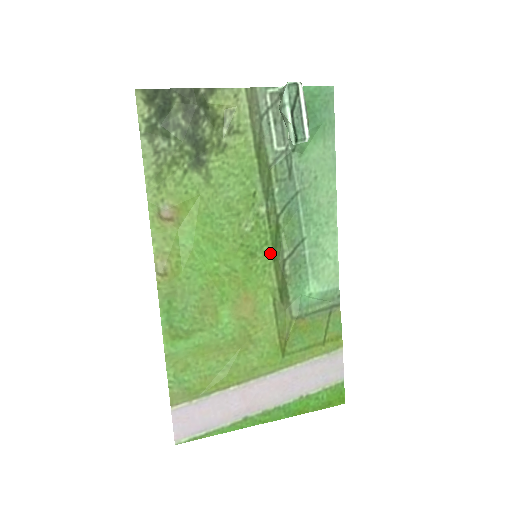
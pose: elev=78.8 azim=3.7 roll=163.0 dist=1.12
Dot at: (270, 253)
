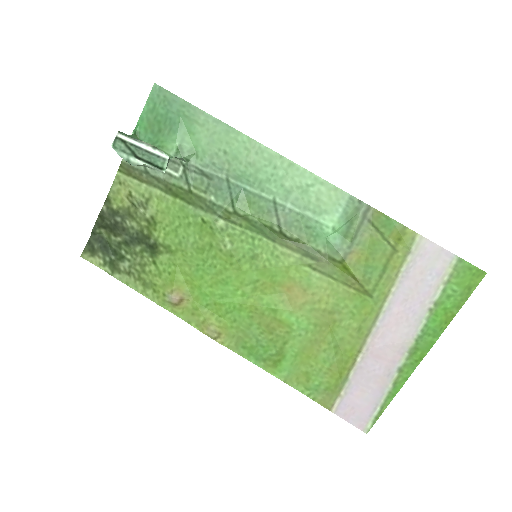
Dot at: (264, 241)
